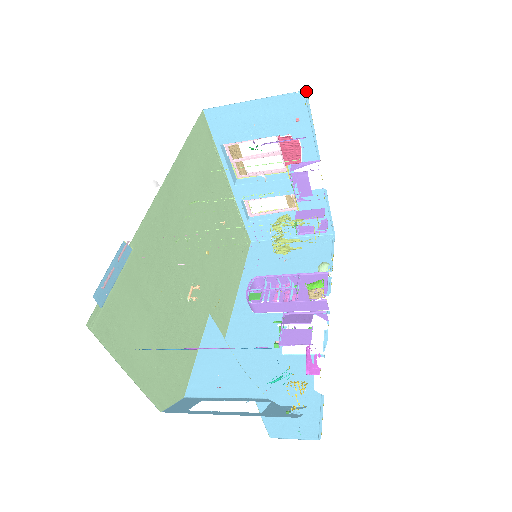
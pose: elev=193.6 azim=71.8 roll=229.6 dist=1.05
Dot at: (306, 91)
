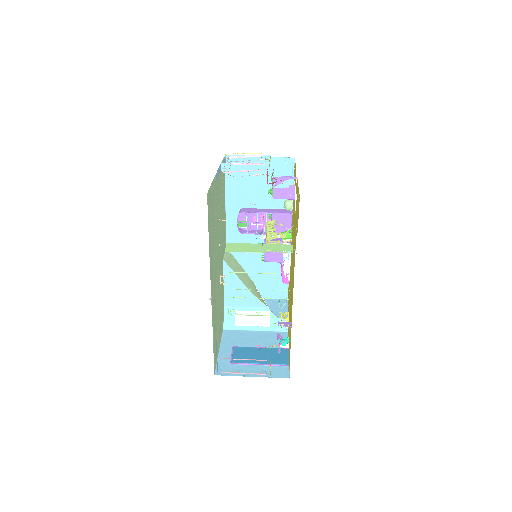
Dot at: (299, 196)
